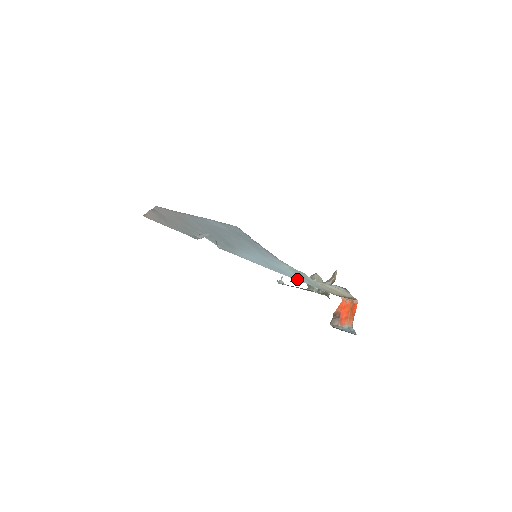
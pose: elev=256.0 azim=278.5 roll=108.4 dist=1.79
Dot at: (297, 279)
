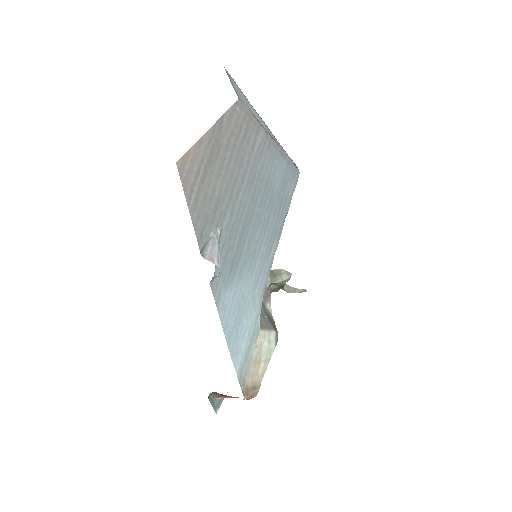
Dot at: (236, 361)
